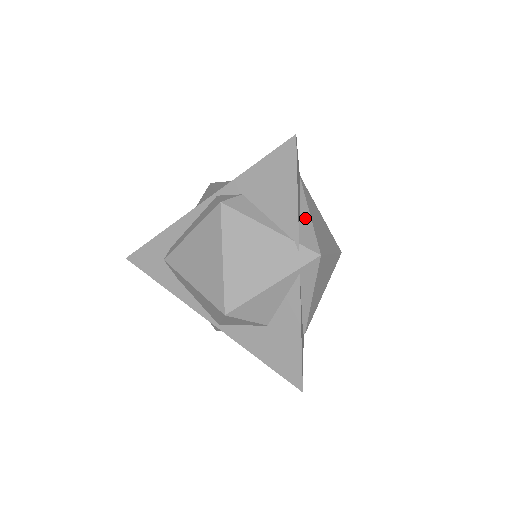
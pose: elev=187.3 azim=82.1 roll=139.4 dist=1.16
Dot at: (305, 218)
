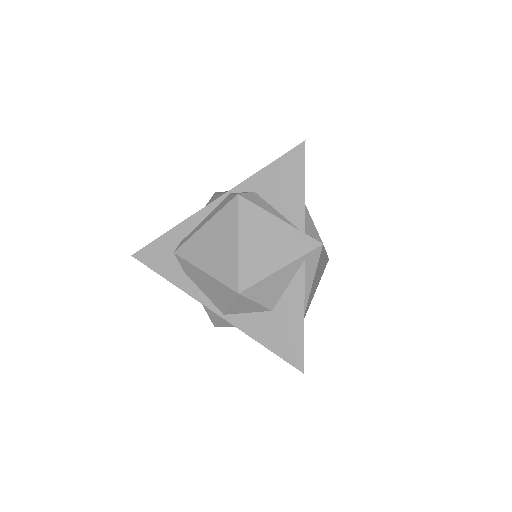
Dot at: (306, 216)
